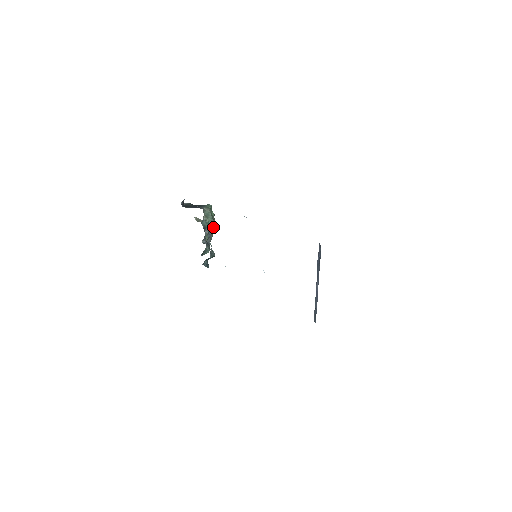
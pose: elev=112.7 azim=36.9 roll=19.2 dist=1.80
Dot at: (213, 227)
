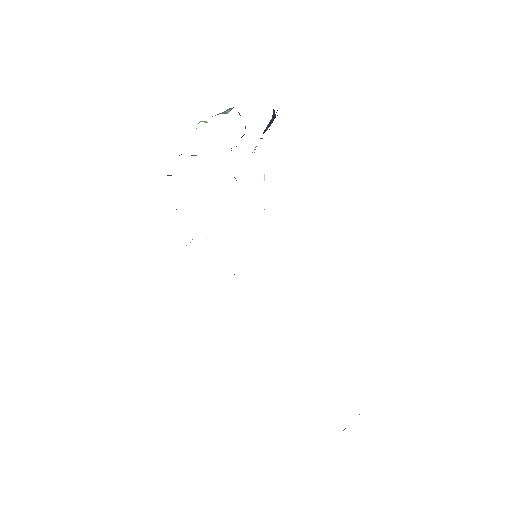
Dot at: occluded
